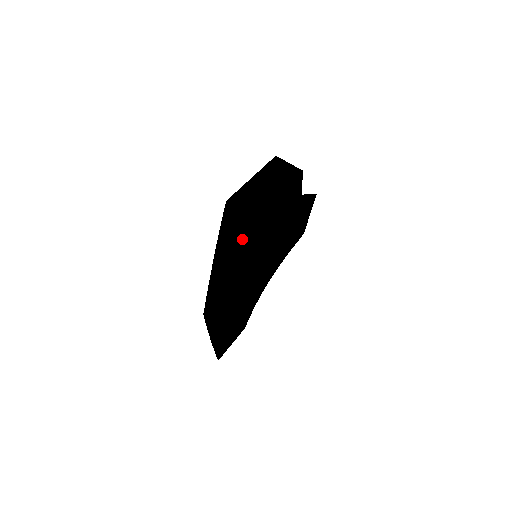
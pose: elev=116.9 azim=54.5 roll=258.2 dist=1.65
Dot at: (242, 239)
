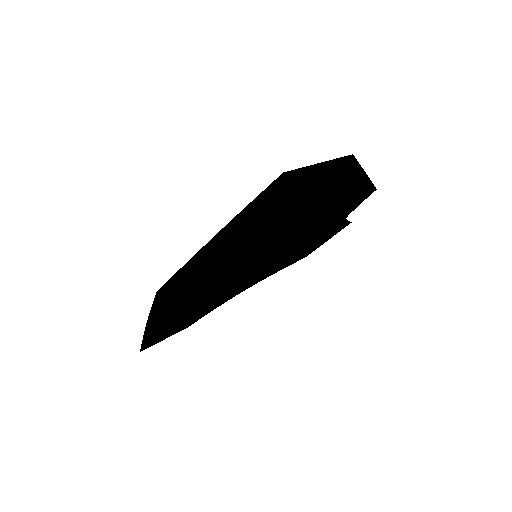
Dot at: (274, 230)
